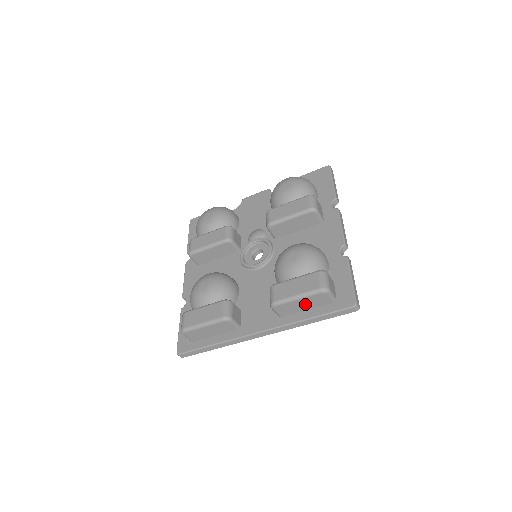
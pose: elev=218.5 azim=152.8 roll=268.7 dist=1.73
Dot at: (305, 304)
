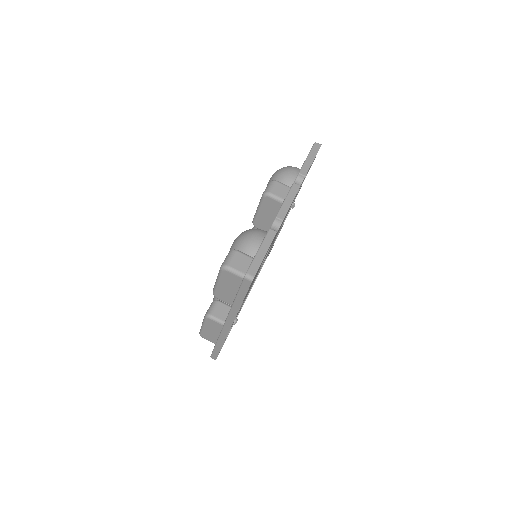
Dot at: (229, 287)
